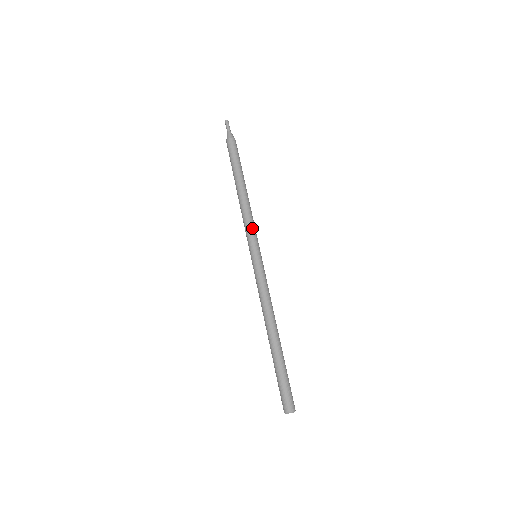
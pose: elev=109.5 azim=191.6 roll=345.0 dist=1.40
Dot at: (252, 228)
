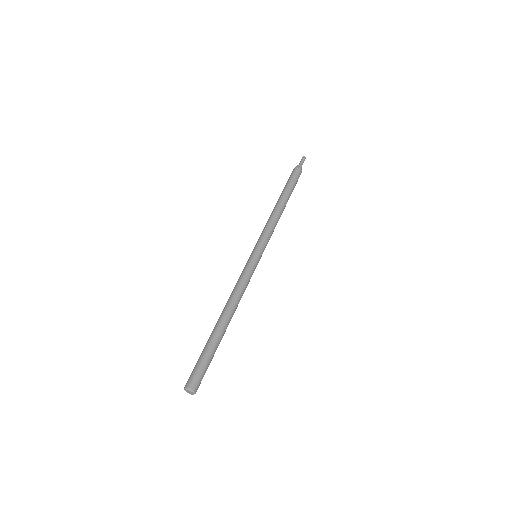
Dot at: (265, 233)
